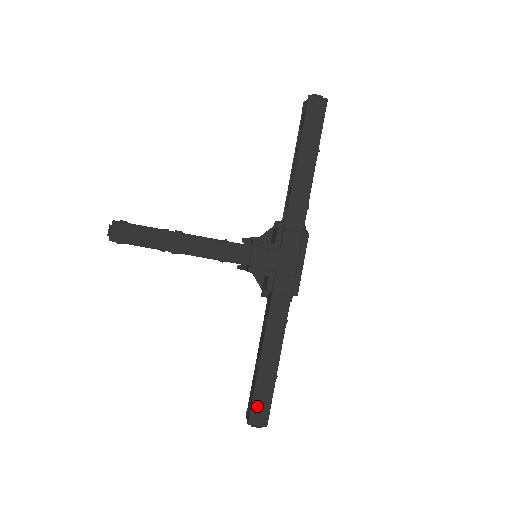
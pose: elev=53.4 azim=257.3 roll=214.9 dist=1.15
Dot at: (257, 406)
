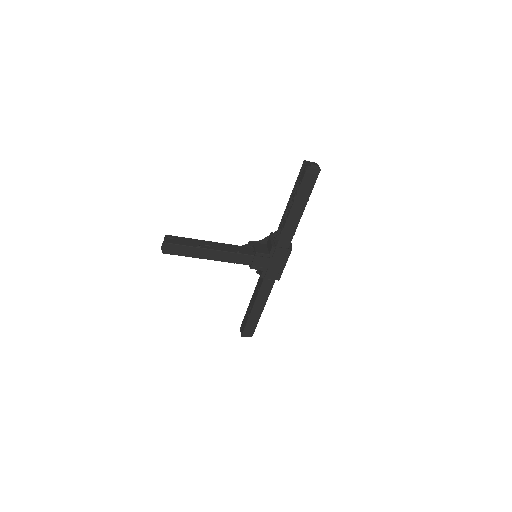
Dot at: (248, 329)
